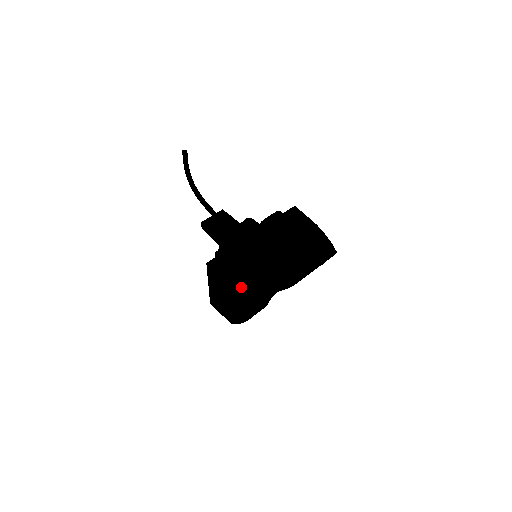
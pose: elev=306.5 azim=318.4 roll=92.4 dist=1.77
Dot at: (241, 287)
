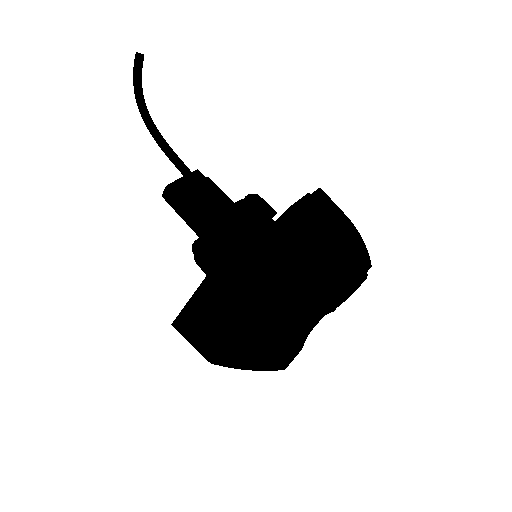
Dot at: (271, 320)
